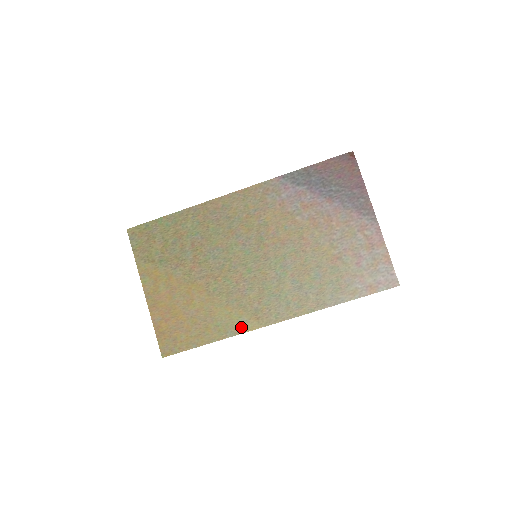
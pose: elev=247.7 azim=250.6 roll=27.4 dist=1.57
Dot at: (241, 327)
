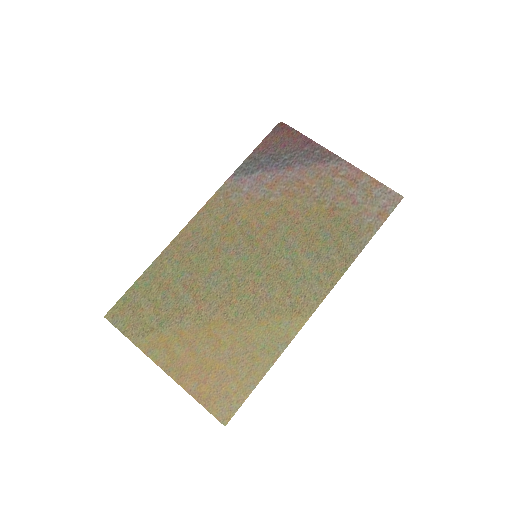
Dot at: (288, 333)
